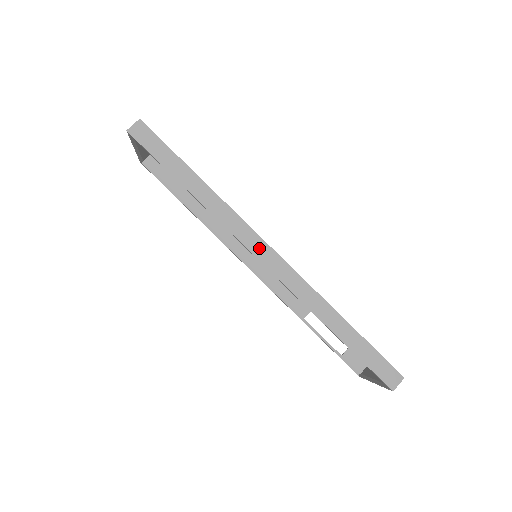
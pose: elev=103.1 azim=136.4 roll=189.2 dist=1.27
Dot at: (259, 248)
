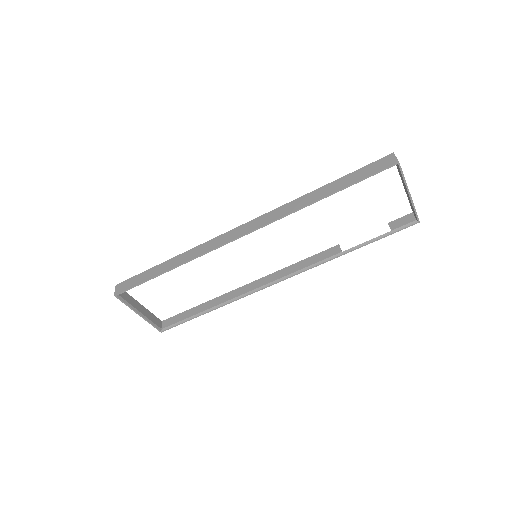
Dot at: (235, 234)
